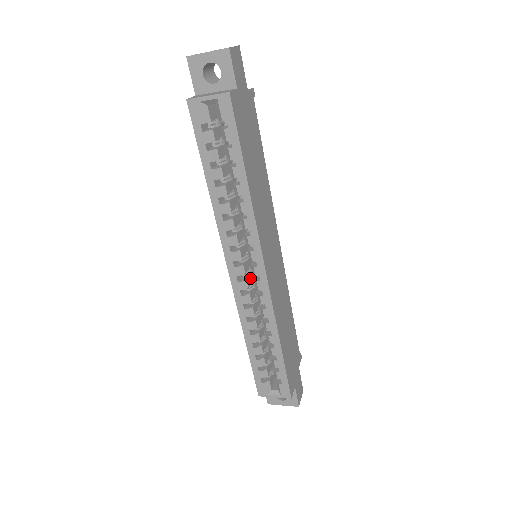
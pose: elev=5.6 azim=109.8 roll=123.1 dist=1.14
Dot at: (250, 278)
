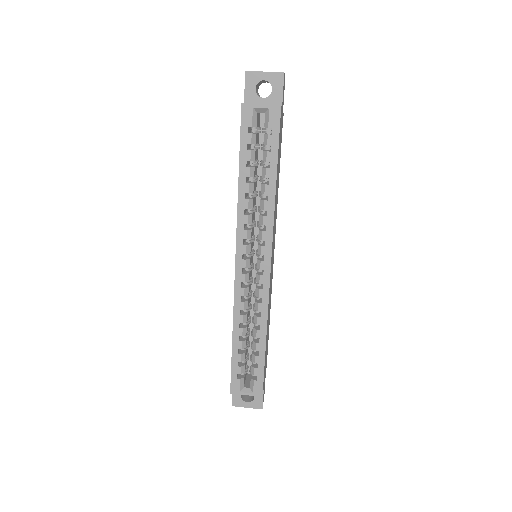
Dot at: (250, 274)
